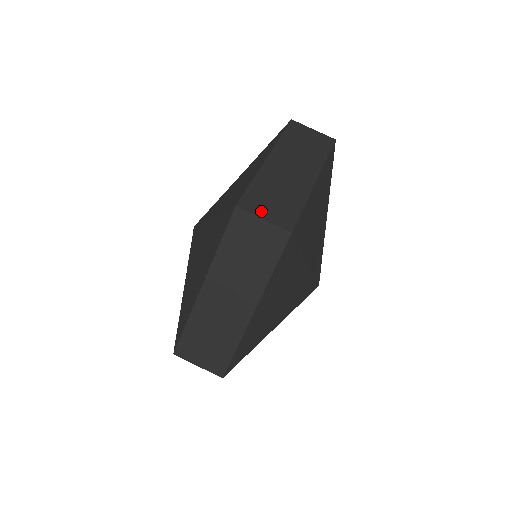
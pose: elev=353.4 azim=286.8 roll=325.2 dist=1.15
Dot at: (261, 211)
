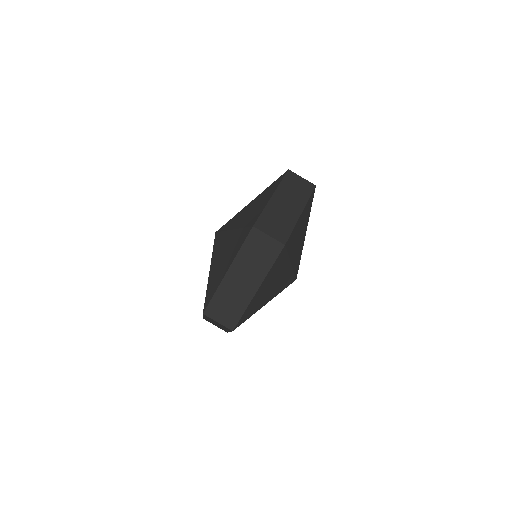
Dot at: occluded
